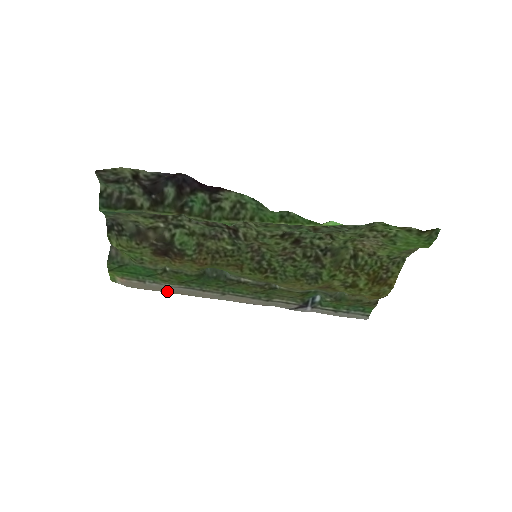
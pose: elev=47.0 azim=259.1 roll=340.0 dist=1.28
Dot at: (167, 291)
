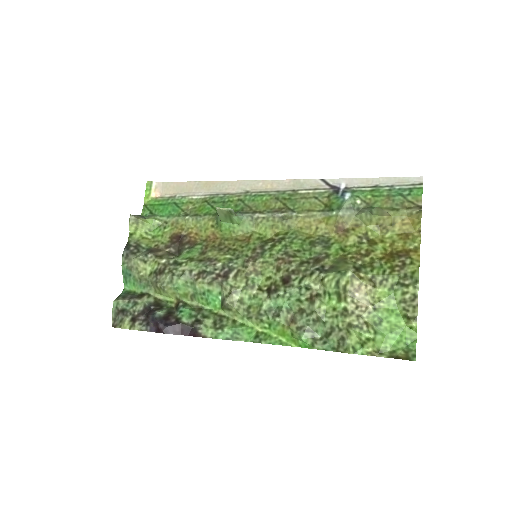
Dot at: (196, 184)
